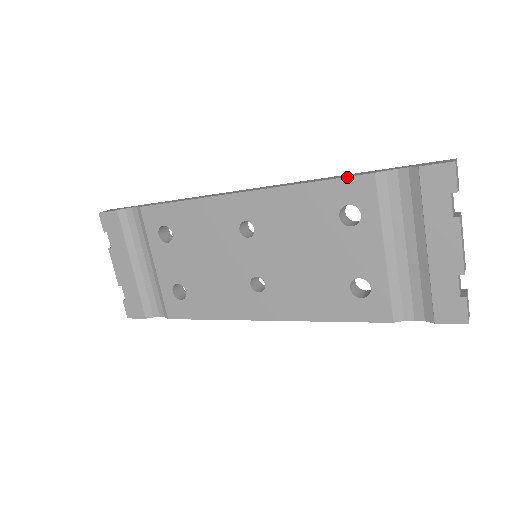
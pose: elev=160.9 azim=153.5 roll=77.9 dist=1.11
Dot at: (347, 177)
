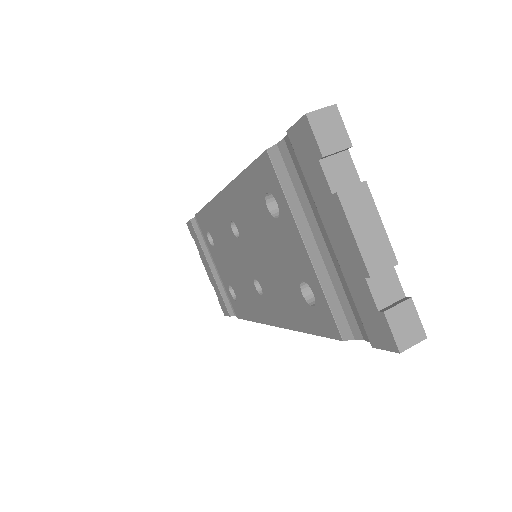
Dot at: (255, 160)
